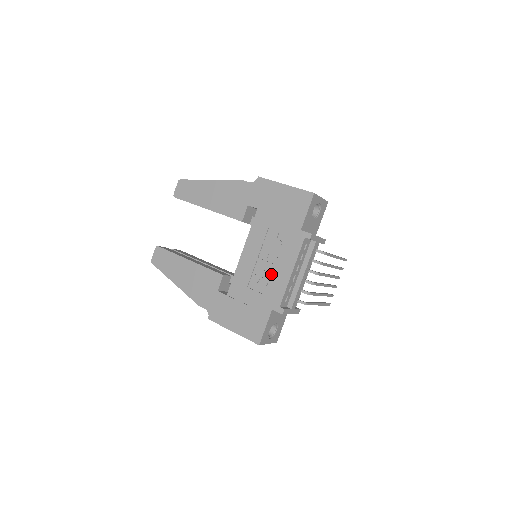
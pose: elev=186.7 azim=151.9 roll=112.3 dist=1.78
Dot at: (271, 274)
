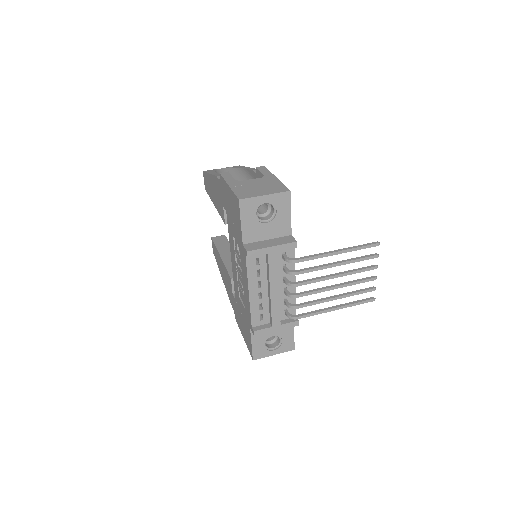
Dot at: occluded
